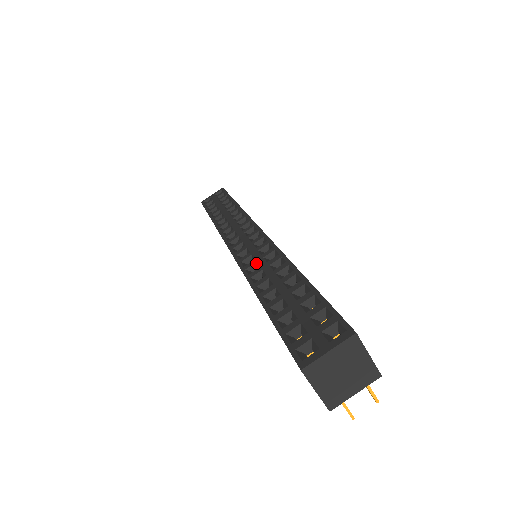
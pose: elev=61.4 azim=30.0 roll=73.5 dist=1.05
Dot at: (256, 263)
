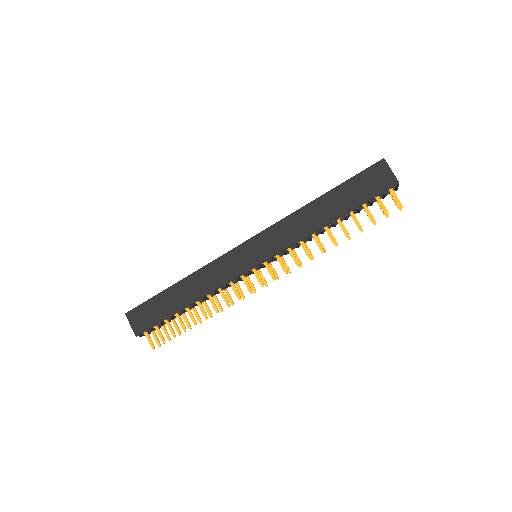
Dot at: occluded
